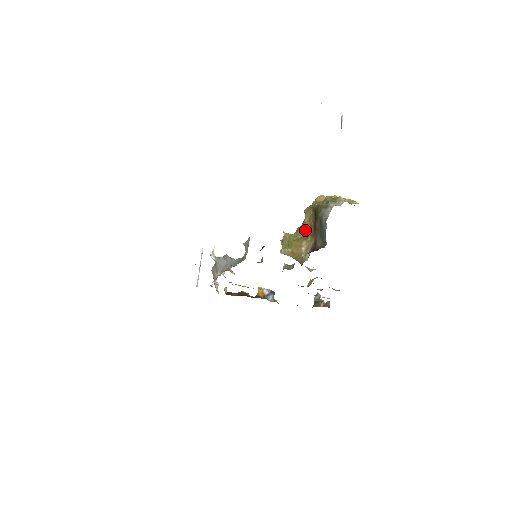
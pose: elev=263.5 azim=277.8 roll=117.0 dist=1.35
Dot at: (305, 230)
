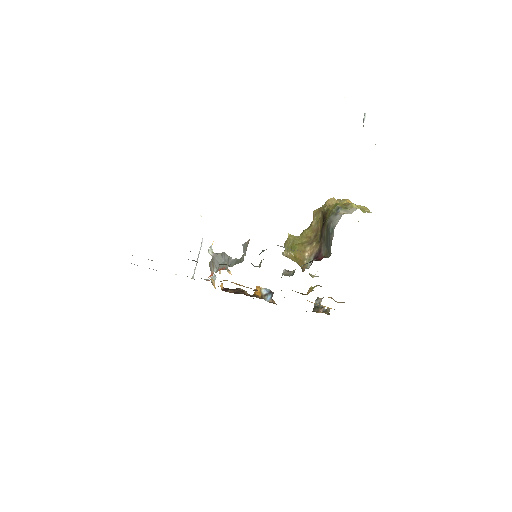
Dot at: (311, 234)
